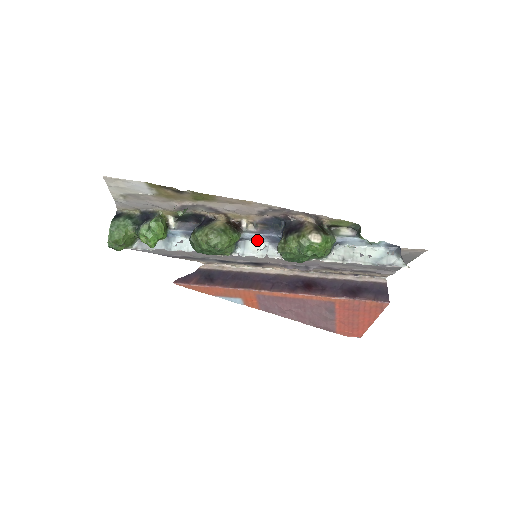
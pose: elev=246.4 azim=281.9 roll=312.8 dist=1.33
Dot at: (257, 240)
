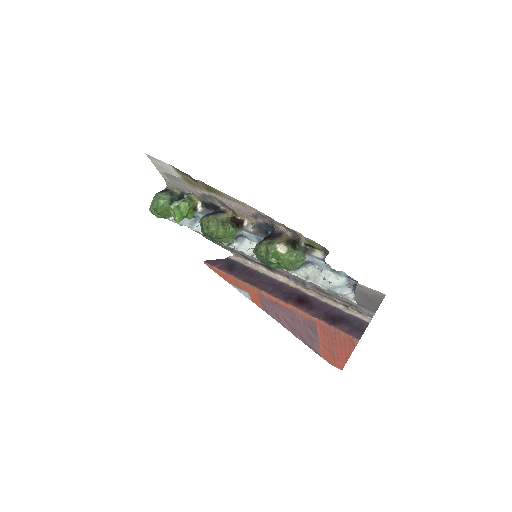
Dot at: (252, 240)
